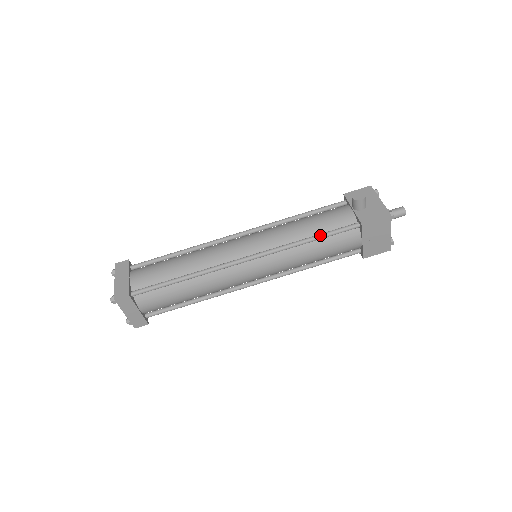
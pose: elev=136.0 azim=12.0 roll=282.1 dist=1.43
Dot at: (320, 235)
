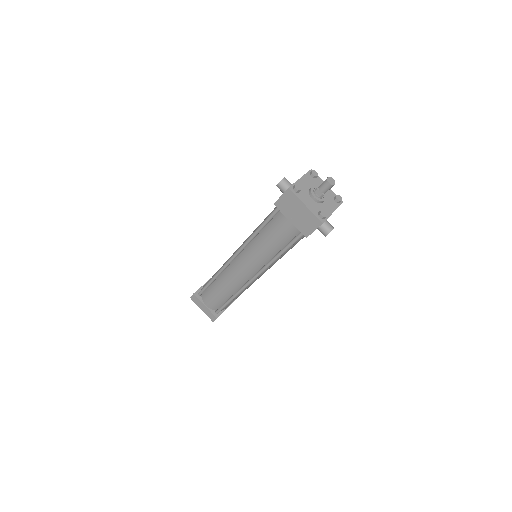
Dot at: (261, 224)
